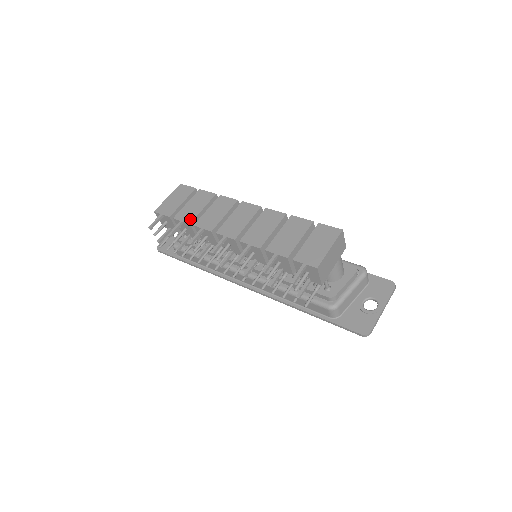
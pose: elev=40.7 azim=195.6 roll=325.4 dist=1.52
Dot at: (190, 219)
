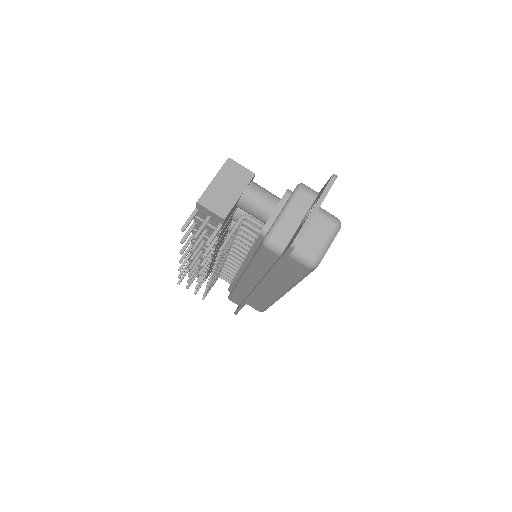
Dot at: occluded
